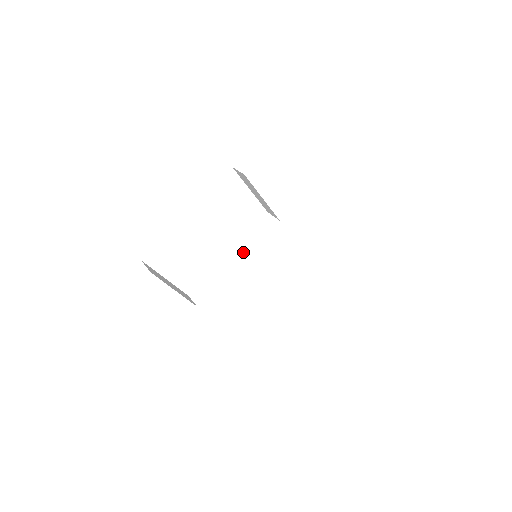
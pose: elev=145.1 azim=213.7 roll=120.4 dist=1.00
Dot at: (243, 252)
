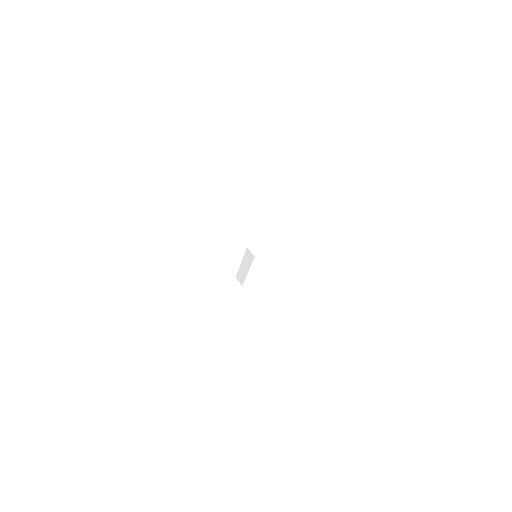
Dot at: (247, 267)
